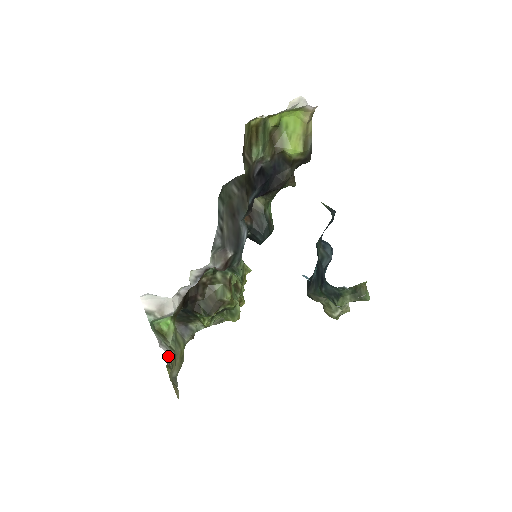
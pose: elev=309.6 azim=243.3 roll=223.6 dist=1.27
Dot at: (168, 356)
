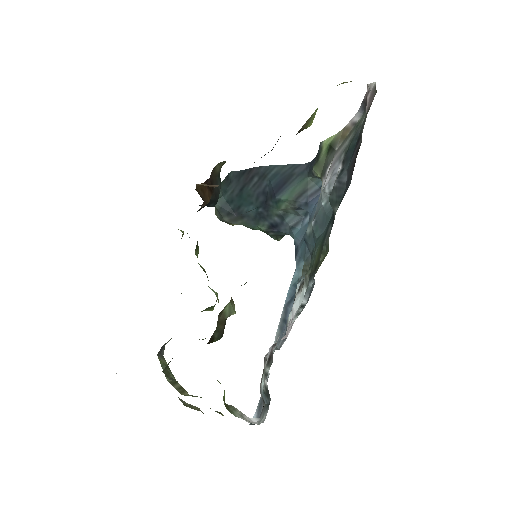
Dot at: (251, 420)
